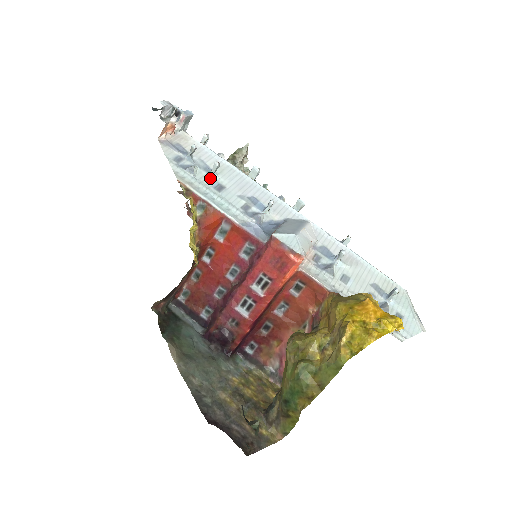
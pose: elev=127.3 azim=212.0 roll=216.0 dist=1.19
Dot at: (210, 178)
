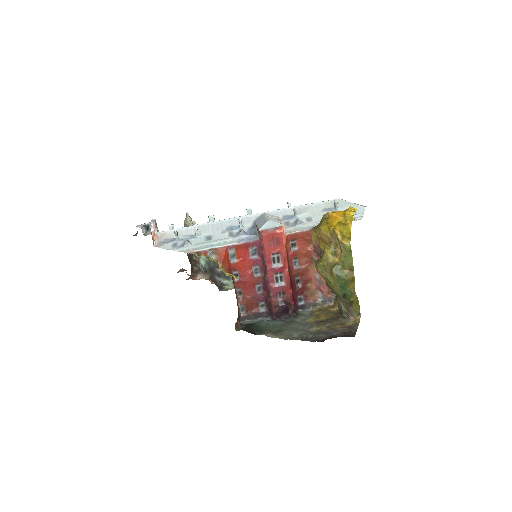
Dot at: (199, 239)
